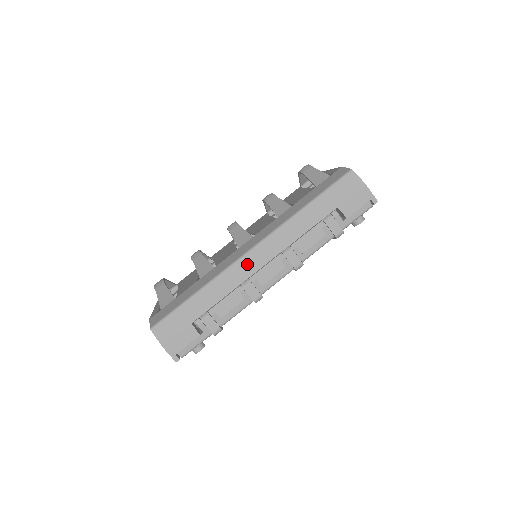
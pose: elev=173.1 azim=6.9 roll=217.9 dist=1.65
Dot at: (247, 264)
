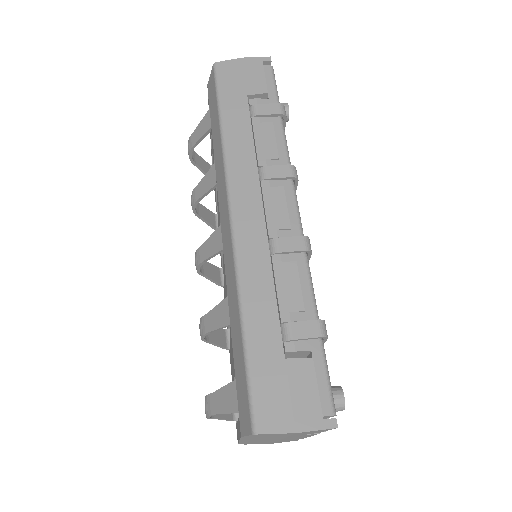
Dot at: (247, 230)
